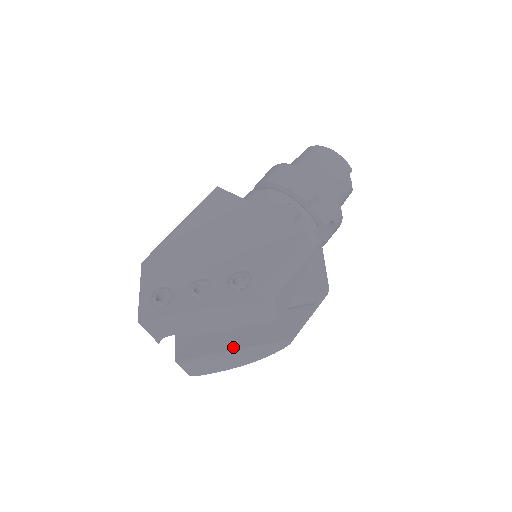
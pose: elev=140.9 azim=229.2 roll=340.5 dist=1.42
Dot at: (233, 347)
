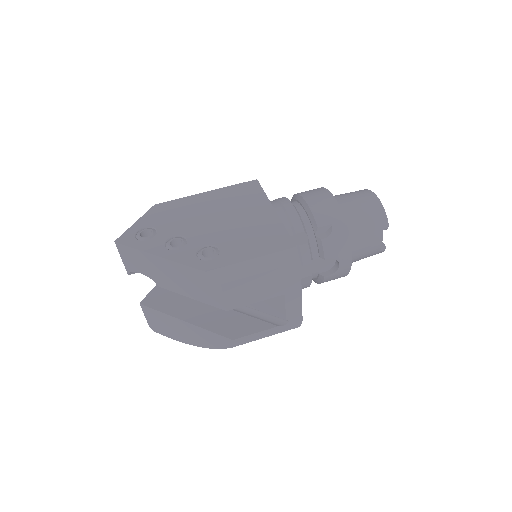
Dot at: (188, 319)
